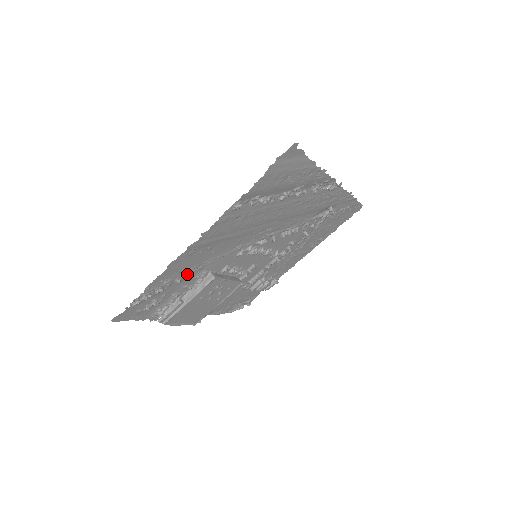
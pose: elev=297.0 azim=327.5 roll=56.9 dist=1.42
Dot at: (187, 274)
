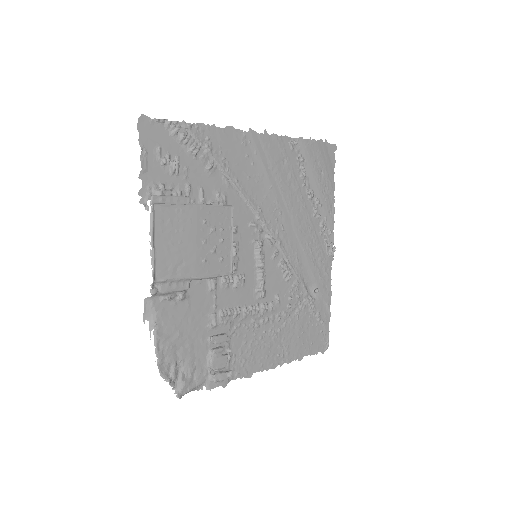
Dot at: (217, 173)
